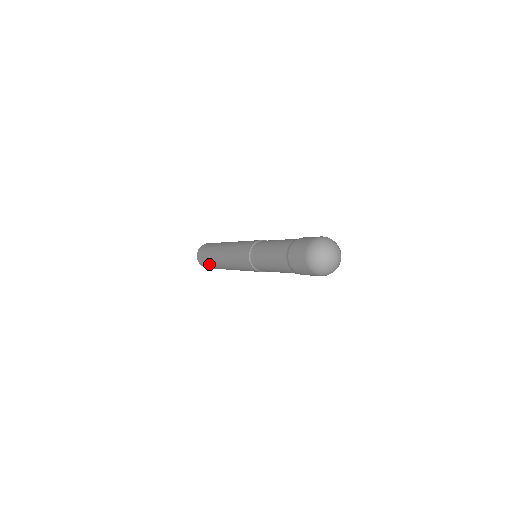
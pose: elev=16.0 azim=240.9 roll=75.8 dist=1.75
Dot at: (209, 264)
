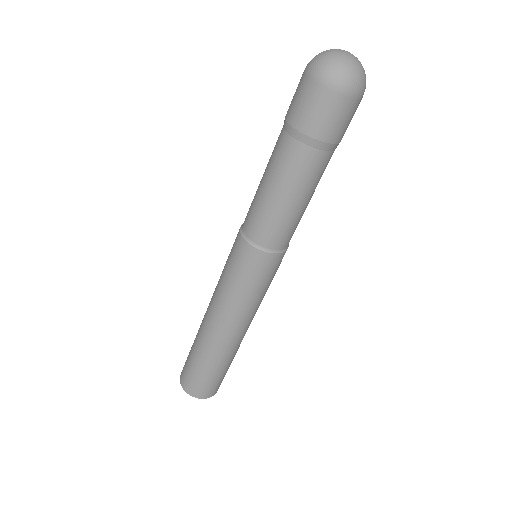
Dot at: (199, 366)
